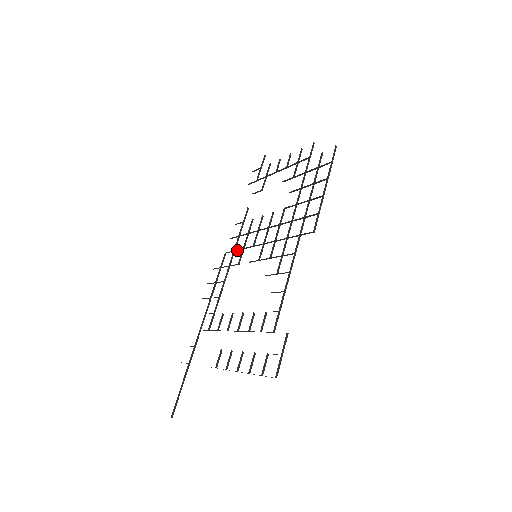
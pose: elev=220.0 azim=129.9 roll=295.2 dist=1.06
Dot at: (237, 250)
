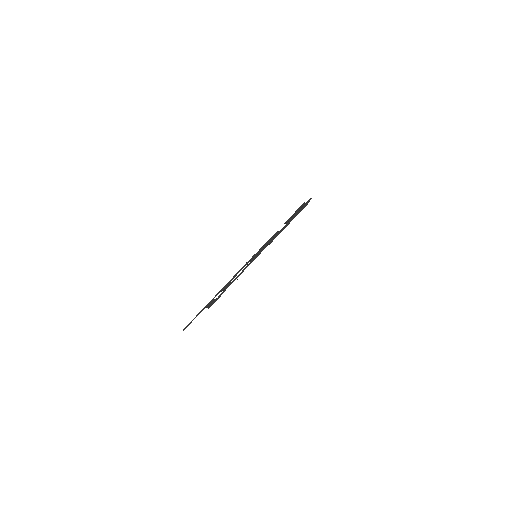
Dot at: occluded
